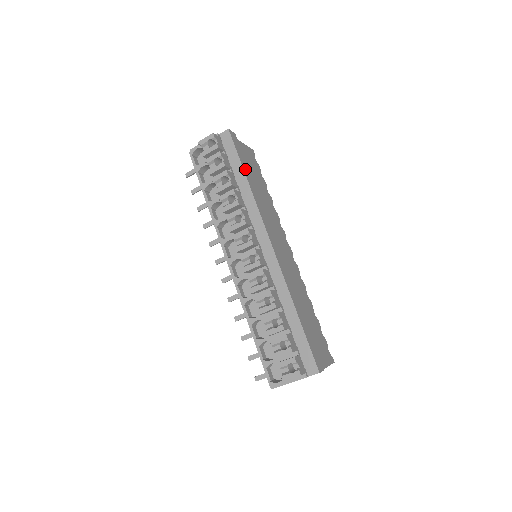
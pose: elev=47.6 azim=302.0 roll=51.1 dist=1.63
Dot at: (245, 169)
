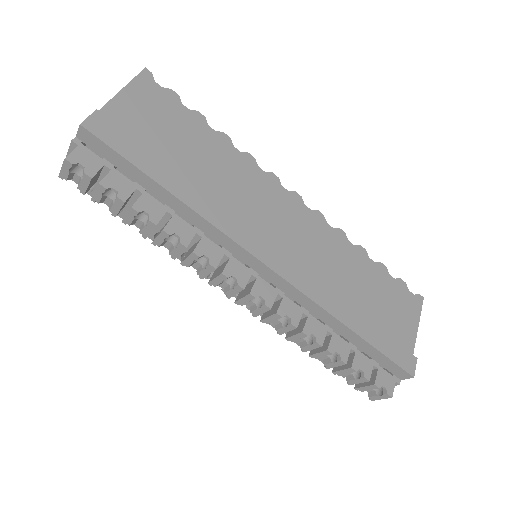
Dot at: (156, 173)
